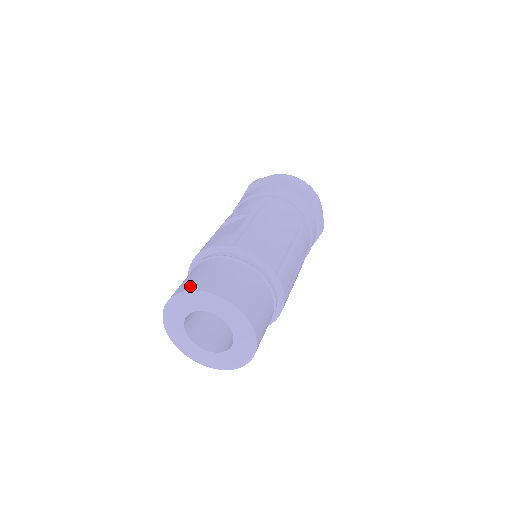
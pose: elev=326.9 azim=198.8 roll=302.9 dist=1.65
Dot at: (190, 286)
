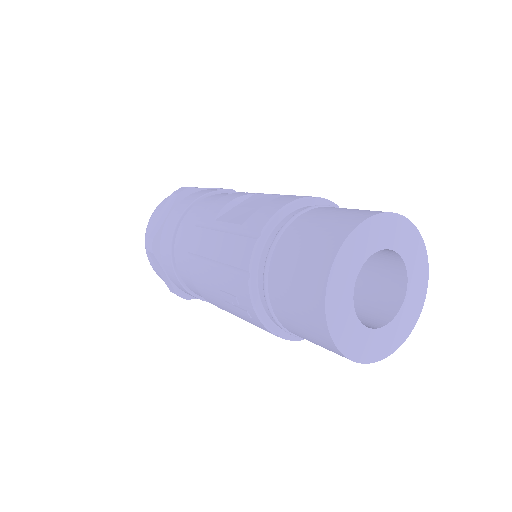
Dot at: (361, 215)
